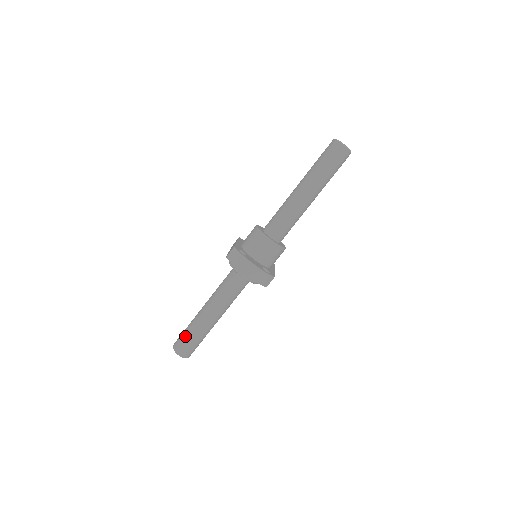
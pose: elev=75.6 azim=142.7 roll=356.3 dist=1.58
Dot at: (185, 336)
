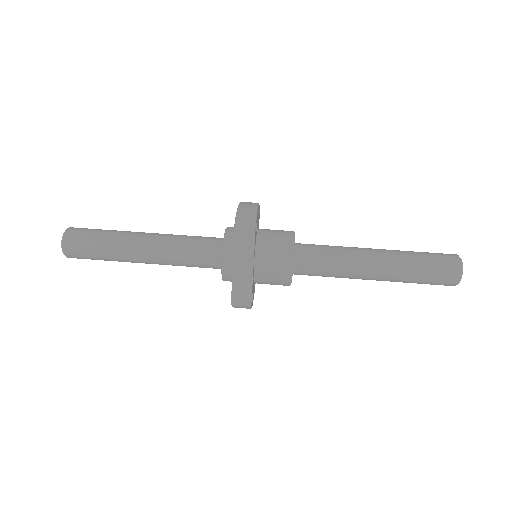
Dot at: occluded
